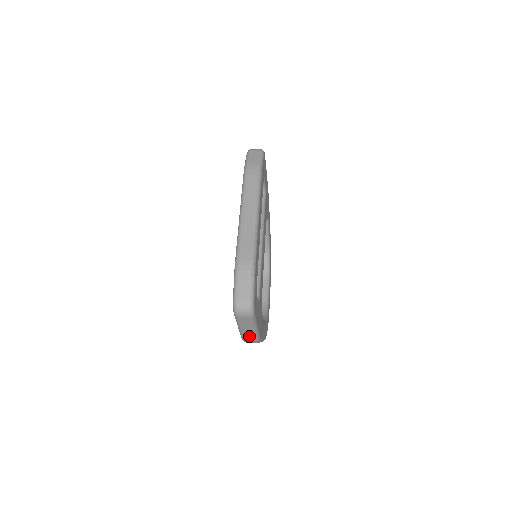
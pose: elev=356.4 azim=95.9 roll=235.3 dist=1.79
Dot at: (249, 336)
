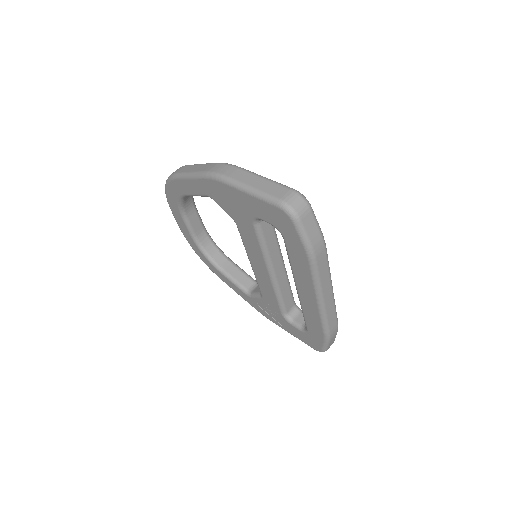
Dot at: occluded
